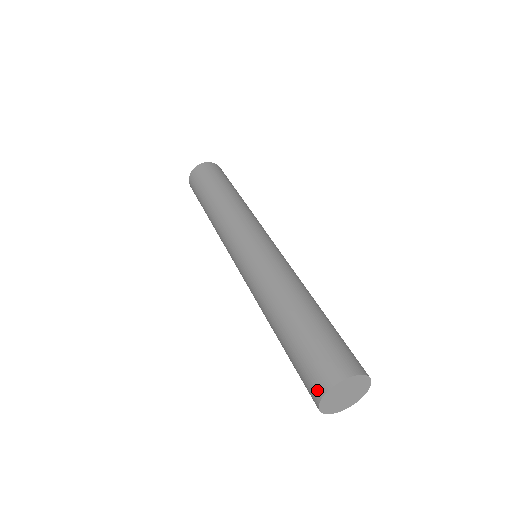
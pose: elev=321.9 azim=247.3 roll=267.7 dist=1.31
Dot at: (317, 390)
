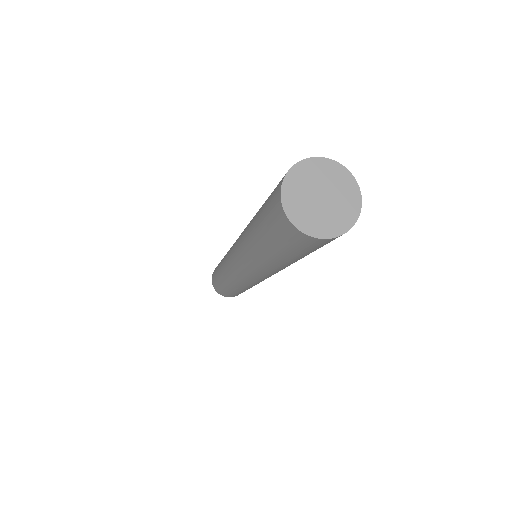
Dot at: (278, 187)
